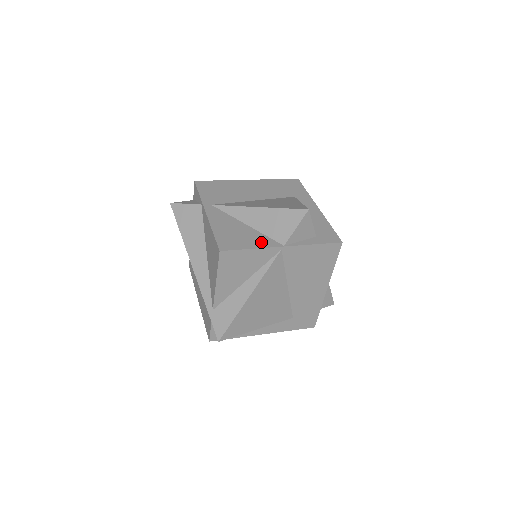
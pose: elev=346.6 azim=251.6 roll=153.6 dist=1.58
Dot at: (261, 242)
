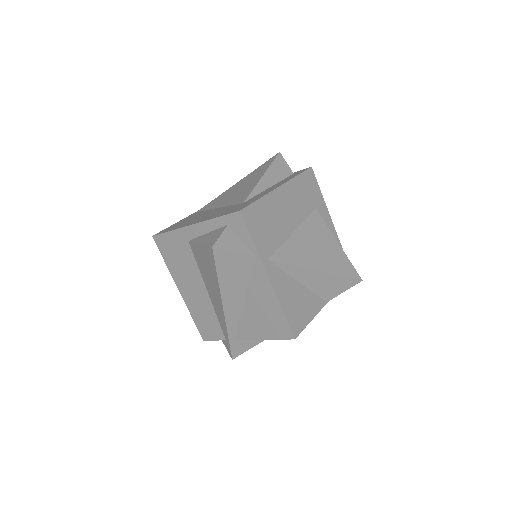
Dot at: (314, 307)
